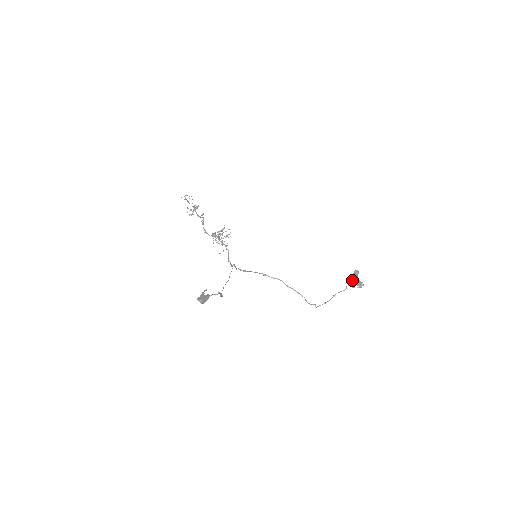
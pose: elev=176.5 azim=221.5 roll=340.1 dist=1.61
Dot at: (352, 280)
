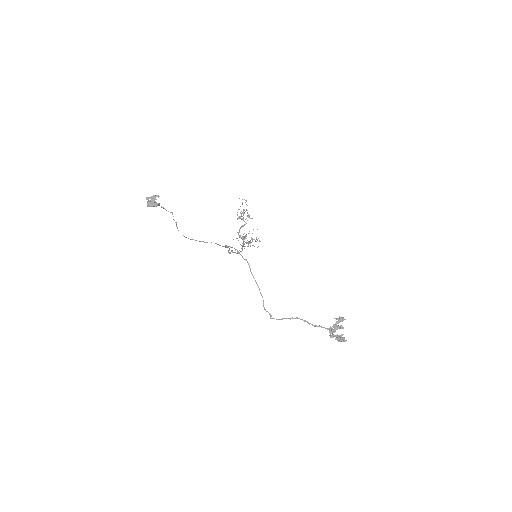
Dot at: (333, 326)
